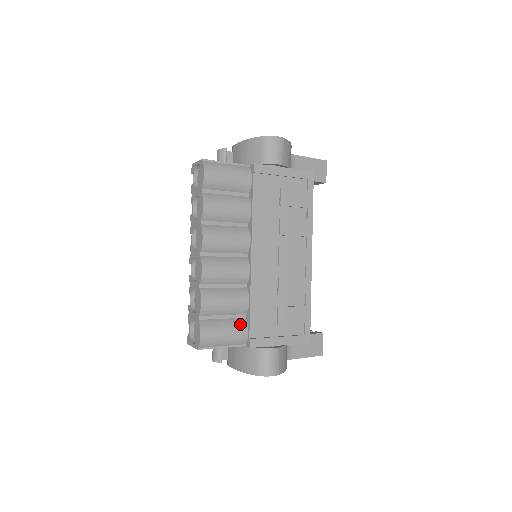
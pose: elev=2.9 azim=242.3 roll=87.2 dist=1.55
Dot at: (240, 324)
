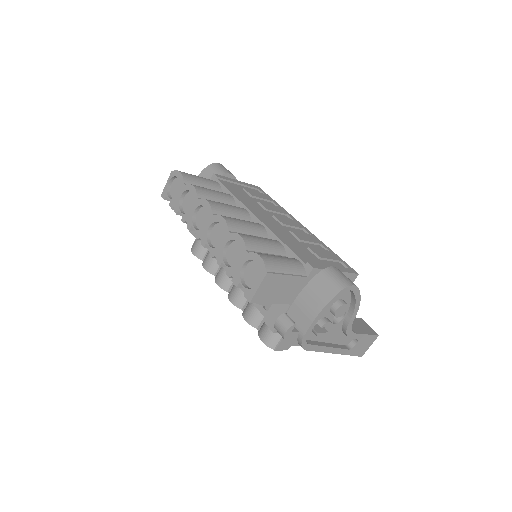
Dot at: occluded
